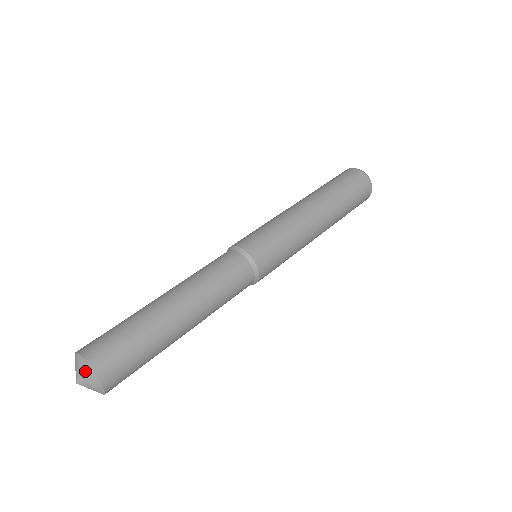
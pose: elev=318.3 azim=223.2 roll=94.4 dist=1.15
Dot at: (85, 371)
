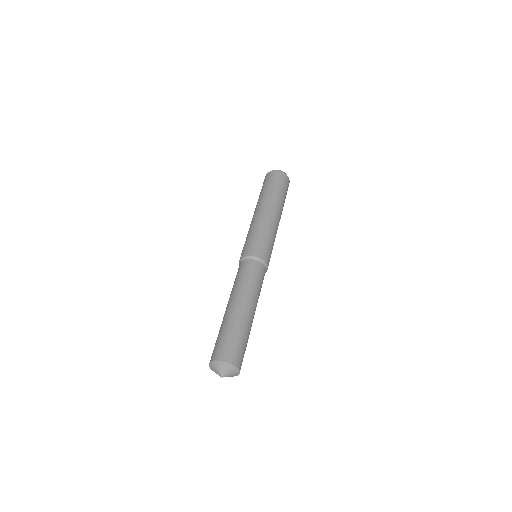
Dot at: (228, 368)
